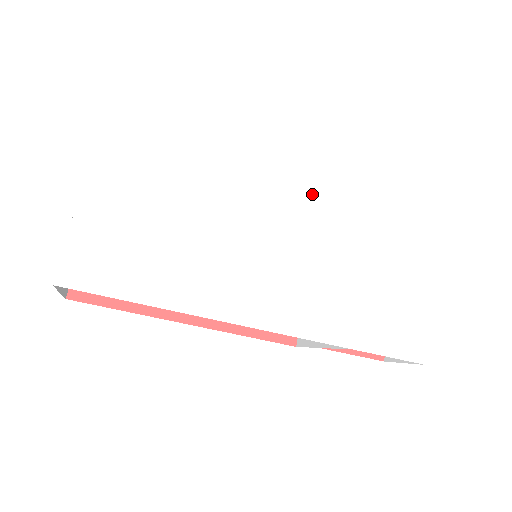
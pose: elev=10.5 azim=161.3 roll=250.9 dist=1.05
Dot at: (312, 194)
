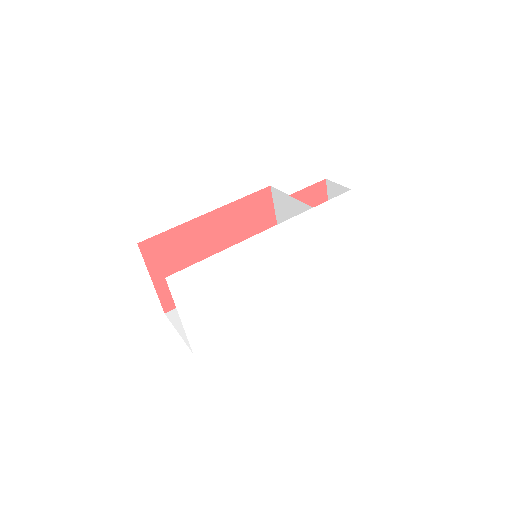
Dot at: (282, 233)
